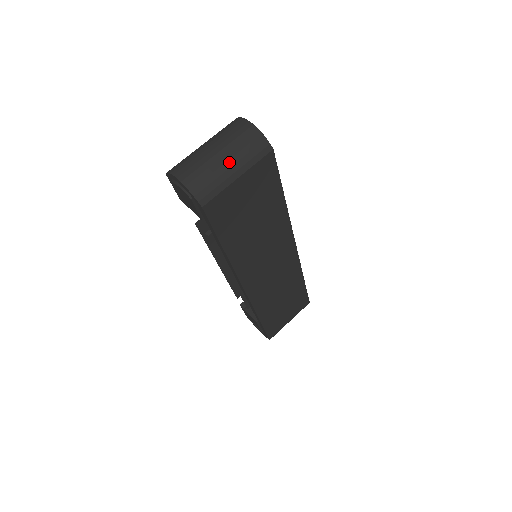
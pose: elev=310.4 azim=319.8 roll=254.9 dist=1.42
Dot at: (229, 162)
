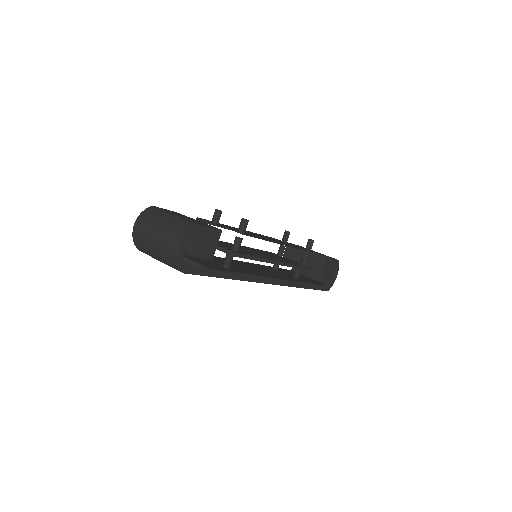
Dot at: (156, 252)
